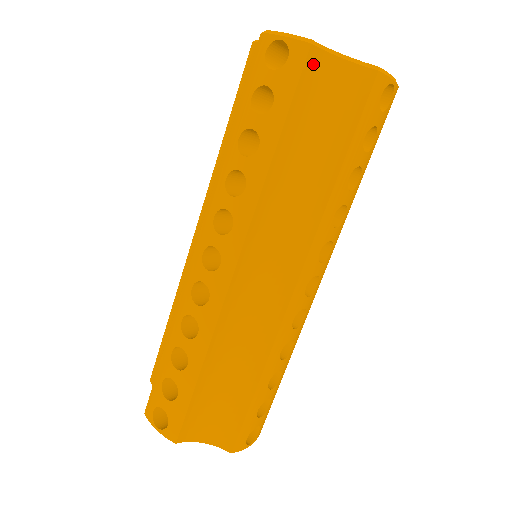
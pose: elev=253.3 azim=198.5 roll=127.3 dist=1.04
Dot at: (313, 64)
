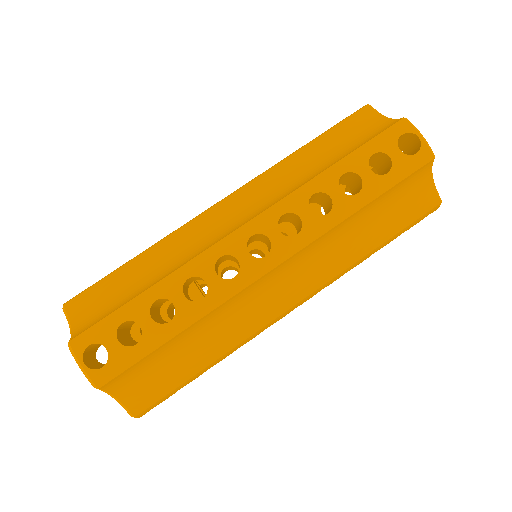
Dot at: (423, 169)
